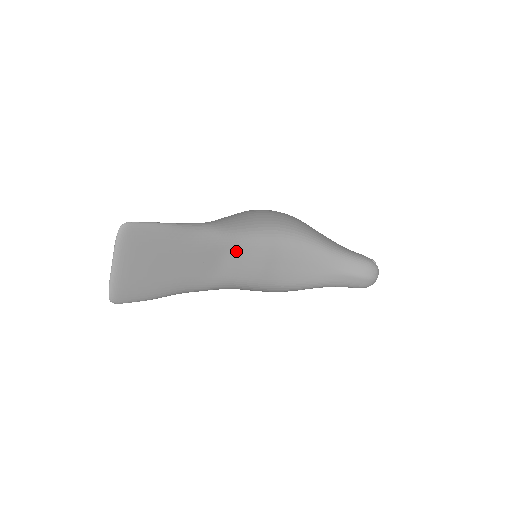
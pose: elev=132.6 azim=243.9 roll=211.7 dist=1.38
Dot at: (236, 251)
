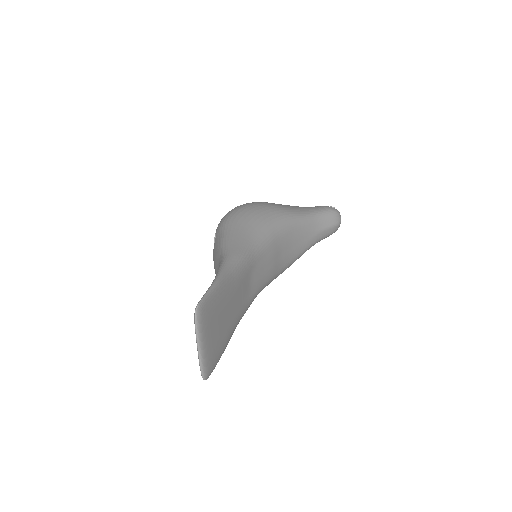
Dot at: (256, 265)
